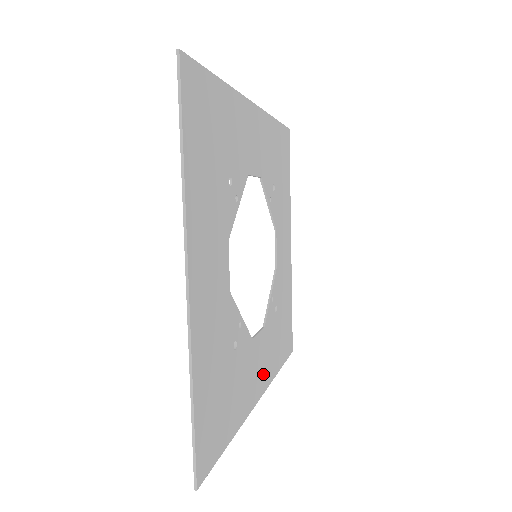
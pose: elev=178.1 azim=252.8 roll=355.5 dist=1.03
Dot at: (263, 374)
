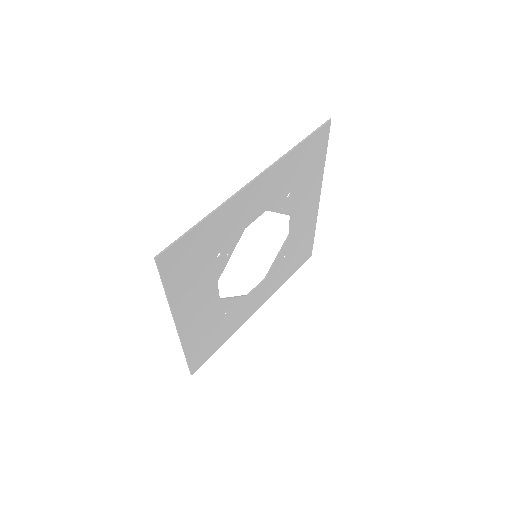
Dot at: (262, 298)
